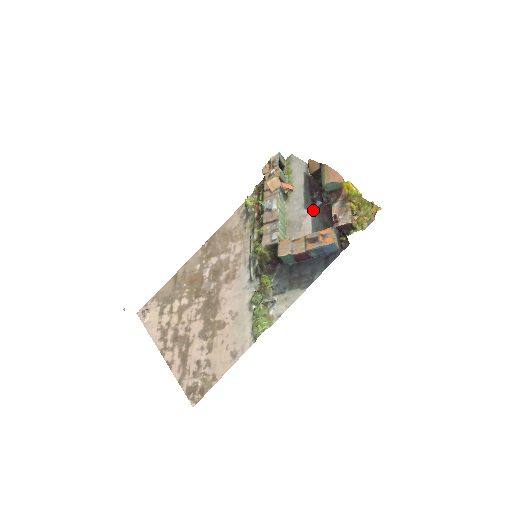
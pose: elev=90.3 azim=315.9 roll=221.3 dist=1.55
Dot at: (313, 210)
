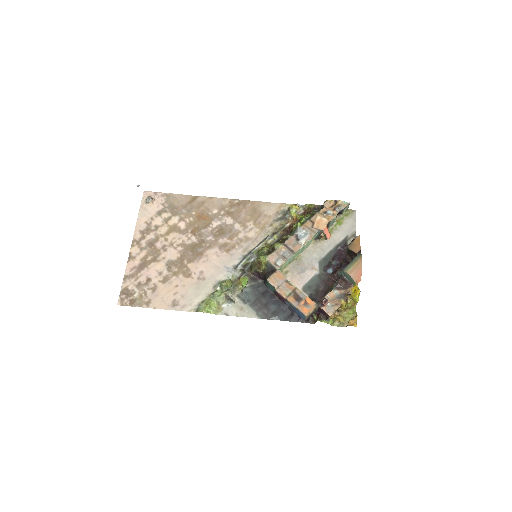
Dot at: (322, 271)
